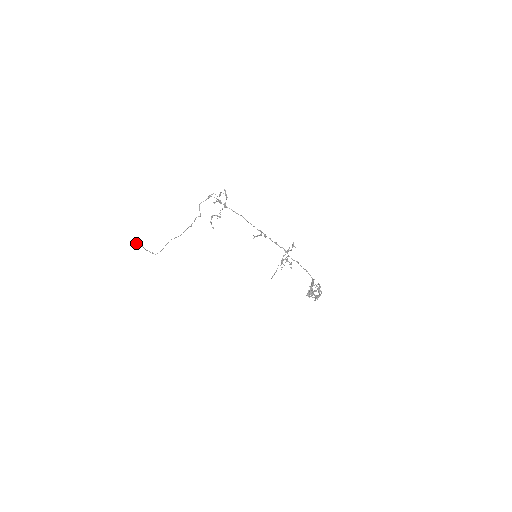
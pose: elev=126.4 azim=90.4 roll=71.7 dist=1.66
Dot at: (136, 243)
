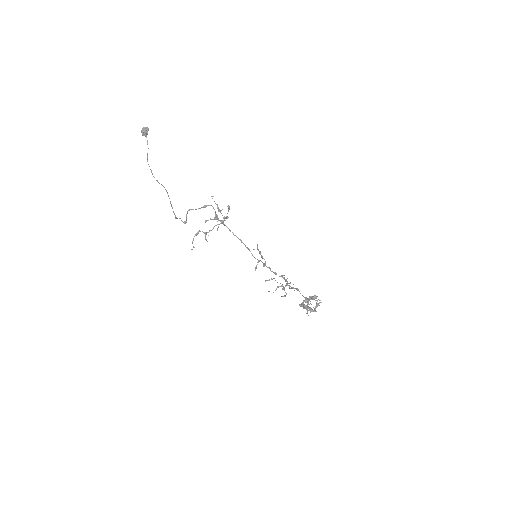
Dot at: (145, 134)
